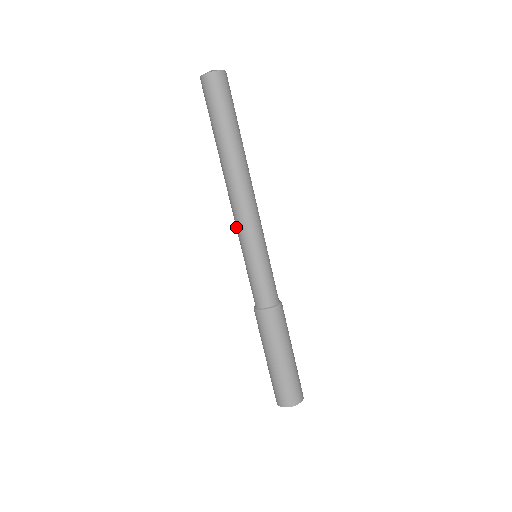
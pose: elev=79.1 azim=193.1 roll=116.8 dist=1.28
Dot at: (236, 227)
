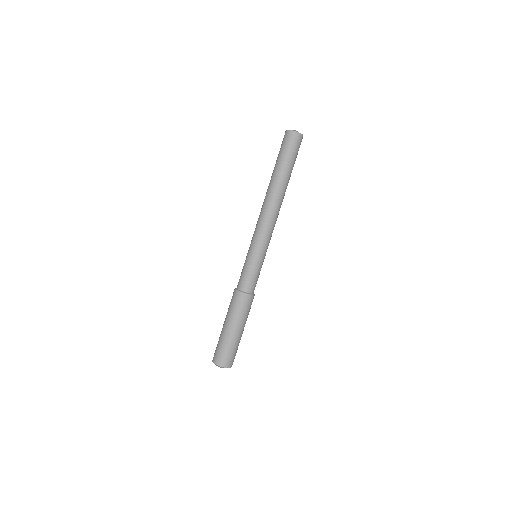
Dot at: (258, 232)
